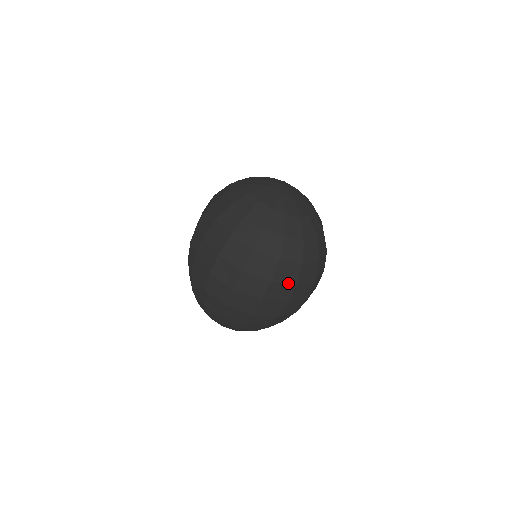
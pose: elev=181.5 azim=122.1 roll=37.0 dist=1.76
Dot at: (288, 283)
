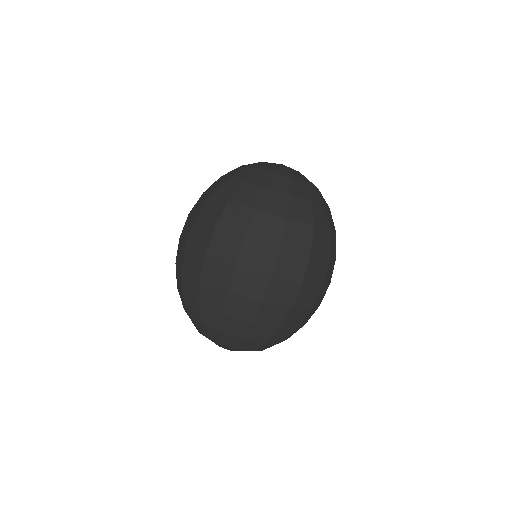
Dot at: (269, 242)
